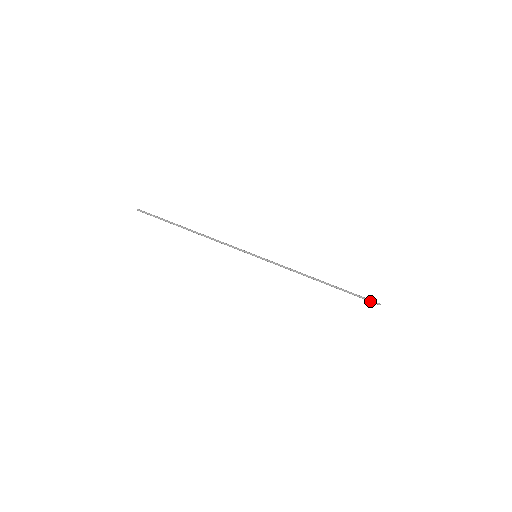
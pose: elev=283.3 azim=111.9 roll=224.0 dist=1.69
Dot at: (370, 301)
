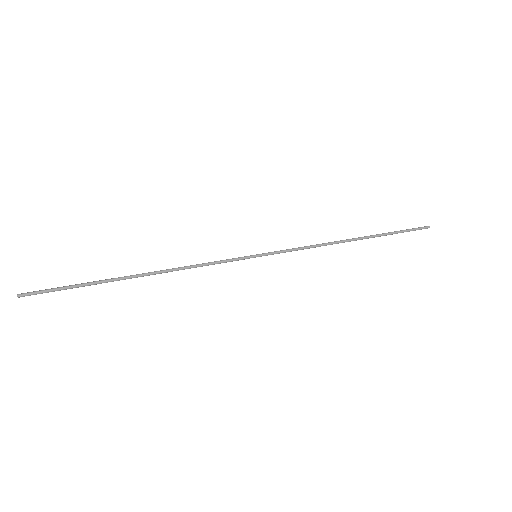
Dot at: (418, 228)
